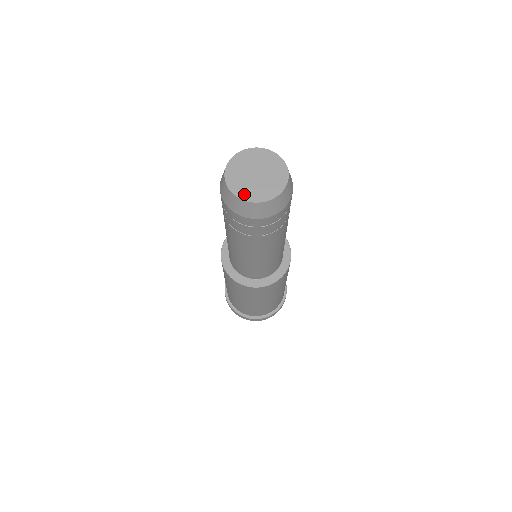
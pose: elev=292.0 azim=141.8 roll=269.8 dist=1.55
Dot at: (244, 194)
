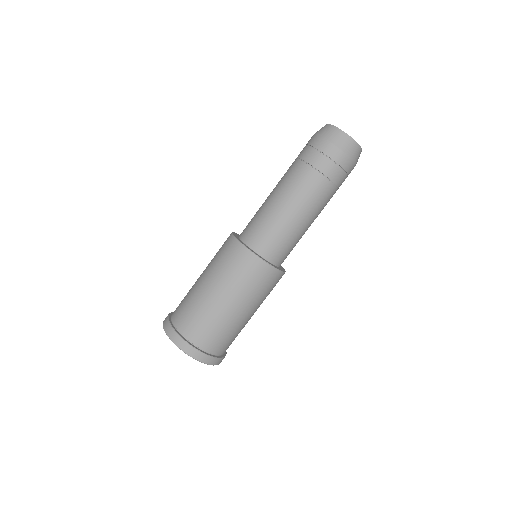
Dot at: occluded
